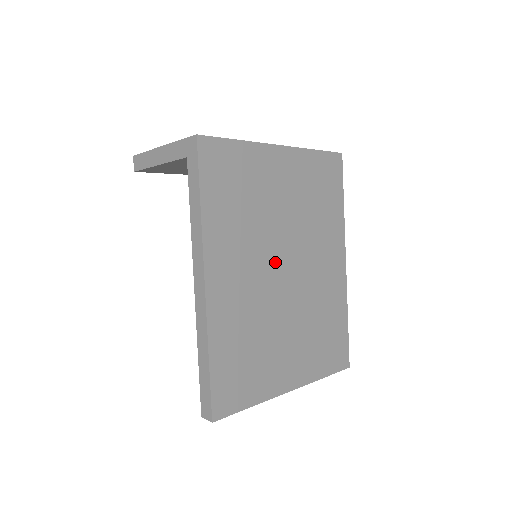
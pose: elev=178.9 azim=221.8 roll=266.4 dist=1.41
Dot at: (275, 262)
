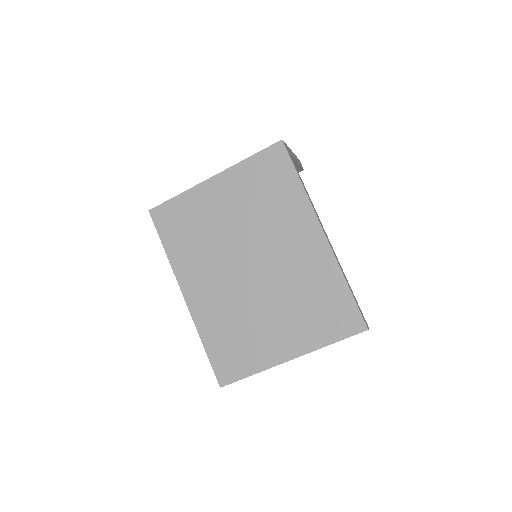
Dot at: (238, 264)
